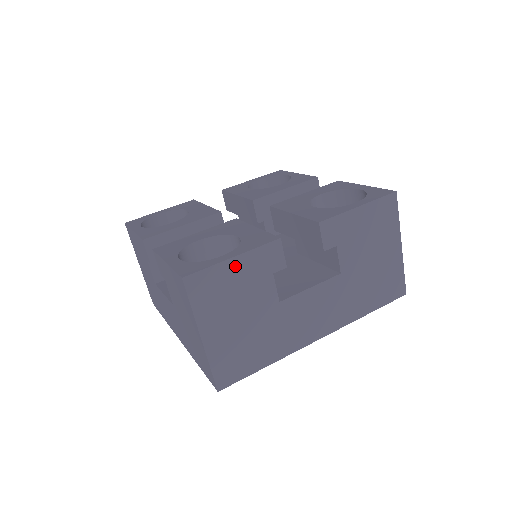
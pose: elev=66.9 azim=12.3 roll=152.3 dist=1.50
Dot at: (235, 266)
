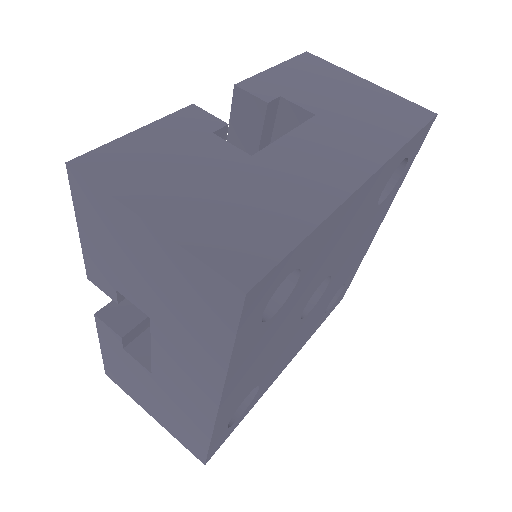
Dot at: (146, 137)
